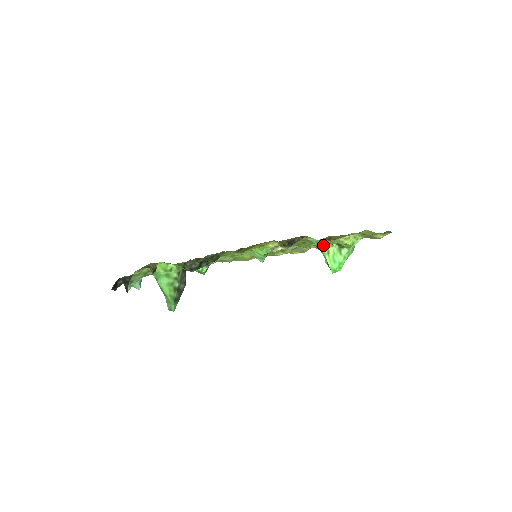
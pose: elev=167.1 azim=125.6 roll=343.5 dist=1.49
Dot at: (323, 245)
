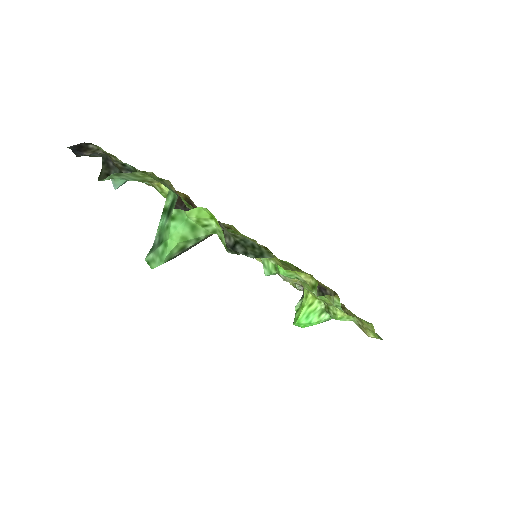
Dot at: occluded
